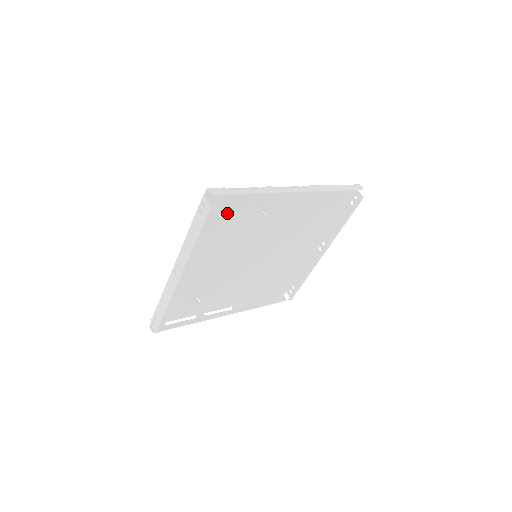
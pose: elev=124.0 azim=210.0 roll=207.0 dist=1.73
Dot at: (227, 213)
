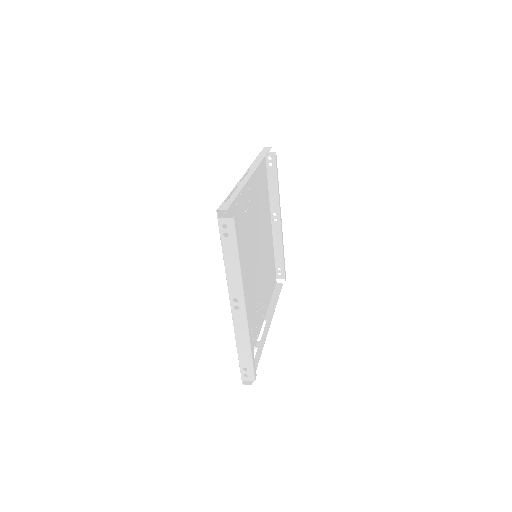
Dot at: occluded
